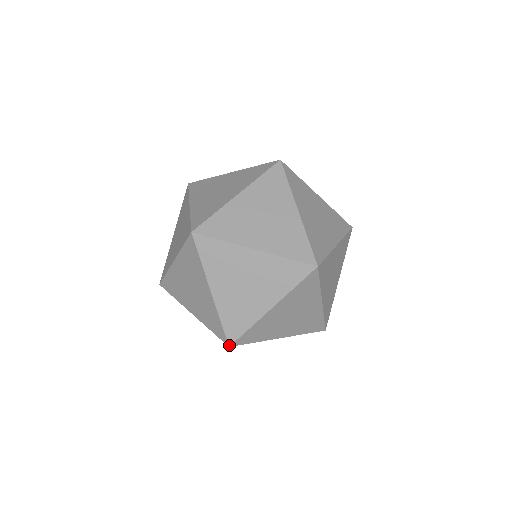
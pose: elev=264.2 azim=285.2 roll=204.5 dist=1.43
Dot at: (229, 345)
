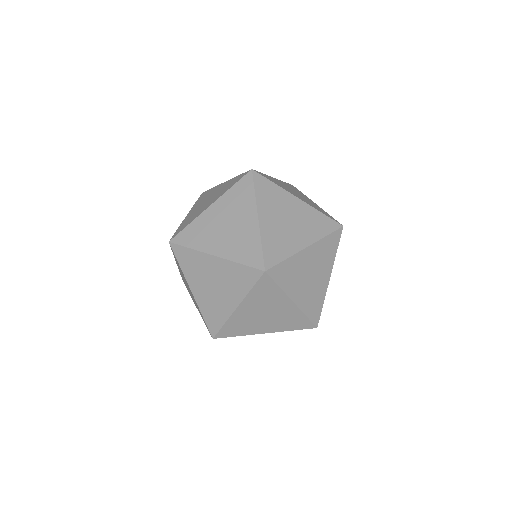
Dot at: (251, 170)
